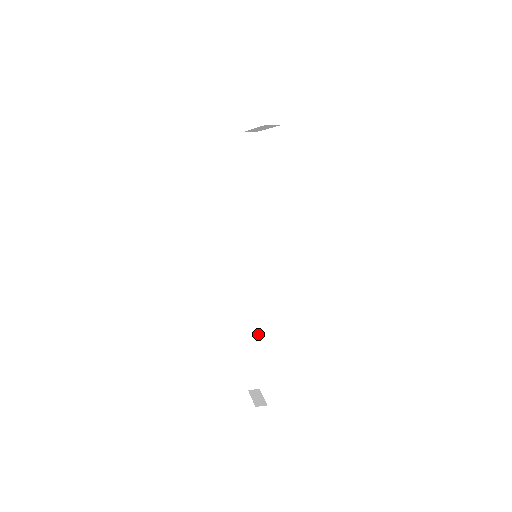
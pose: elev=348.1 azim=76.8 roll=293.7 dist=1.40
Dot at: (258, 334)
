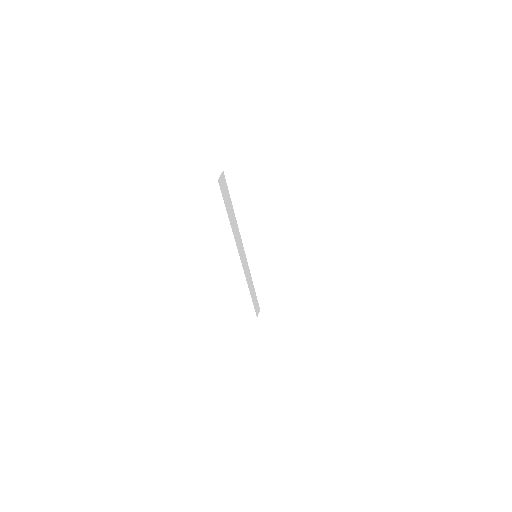
Dot at: (254, 288)
